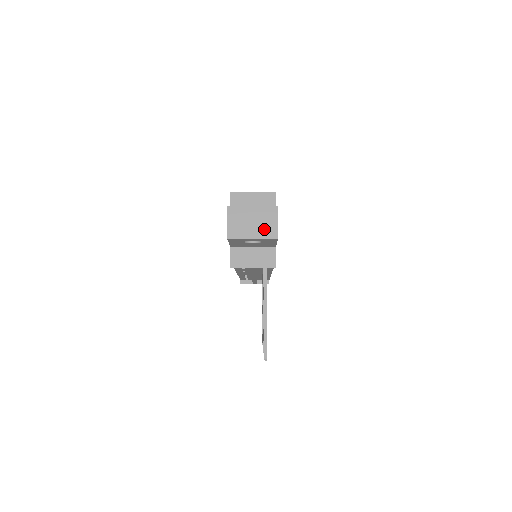
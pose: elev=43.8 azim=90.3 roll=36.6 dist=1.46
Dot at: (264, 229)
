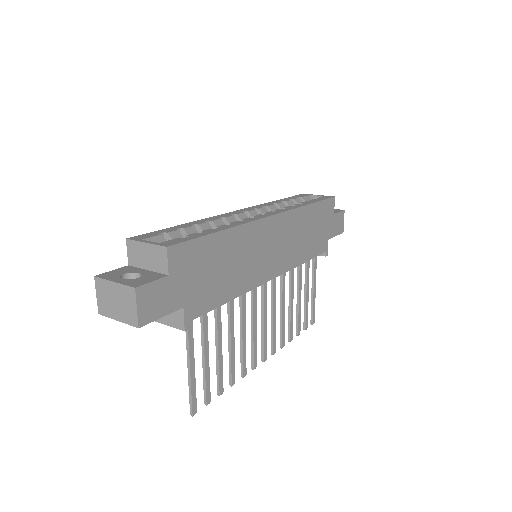
Dot at: (126, 312)
